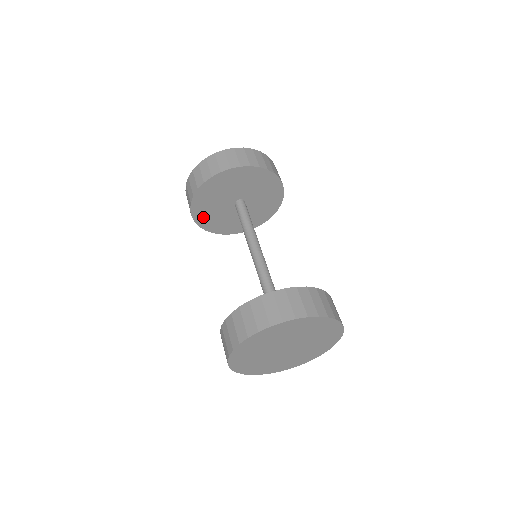
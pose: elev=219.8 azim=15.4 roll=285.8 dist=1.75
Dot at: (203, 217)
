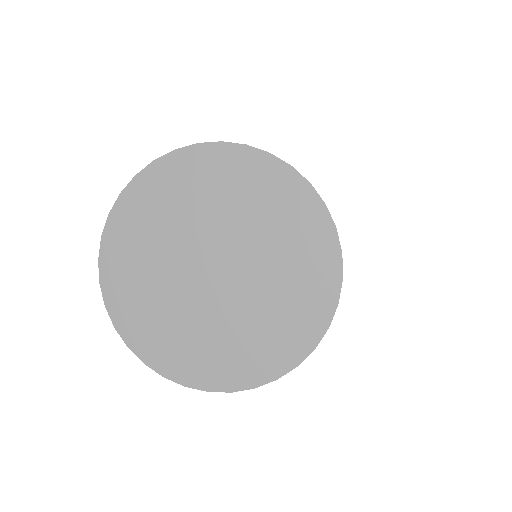
Dot at: occluded
